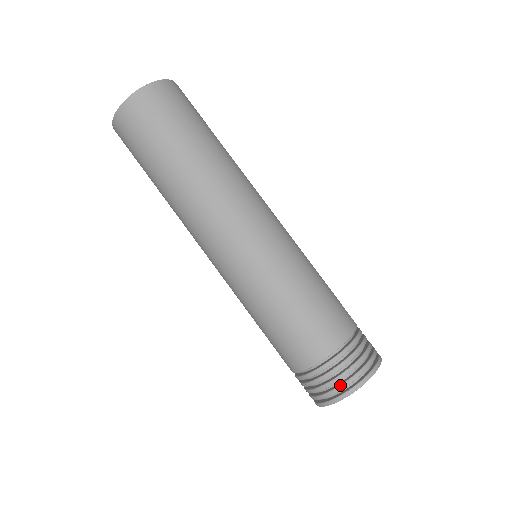
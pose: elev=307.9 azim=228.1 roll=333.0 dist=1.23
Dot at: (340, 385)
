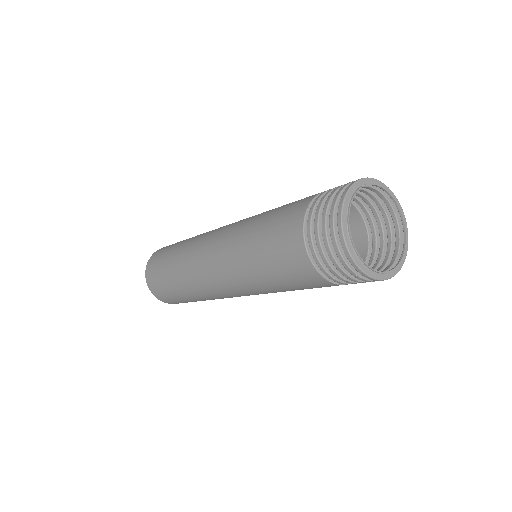
Dot at: (336, 193)
